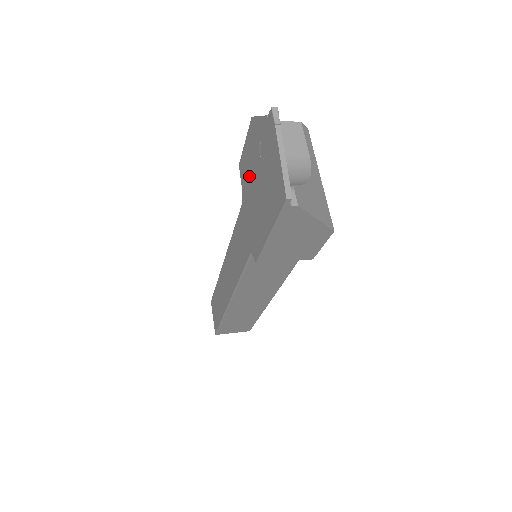
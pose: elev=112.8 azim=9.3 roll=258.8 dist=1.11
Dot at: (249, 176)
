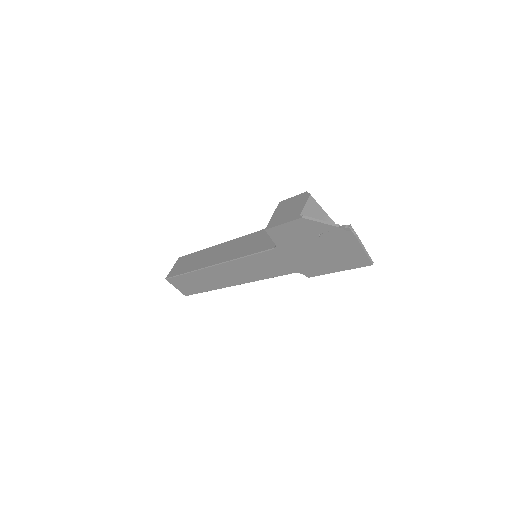
Dot at: (295, 242)
